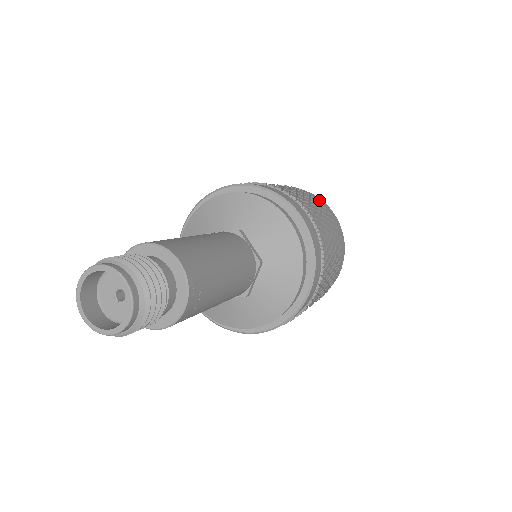
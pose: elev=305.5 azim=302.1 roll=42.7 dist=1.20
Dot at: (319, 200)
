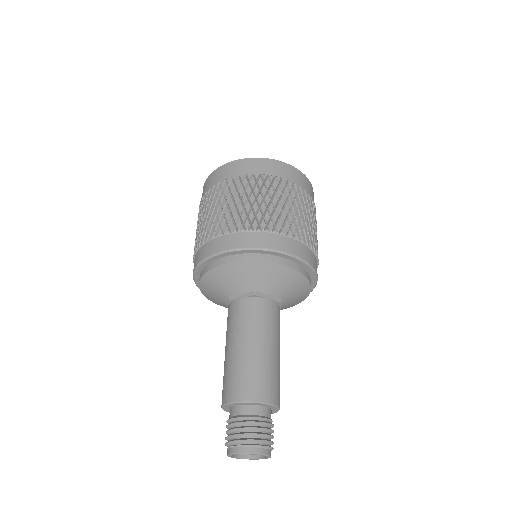
Dot at: (275, 168)
